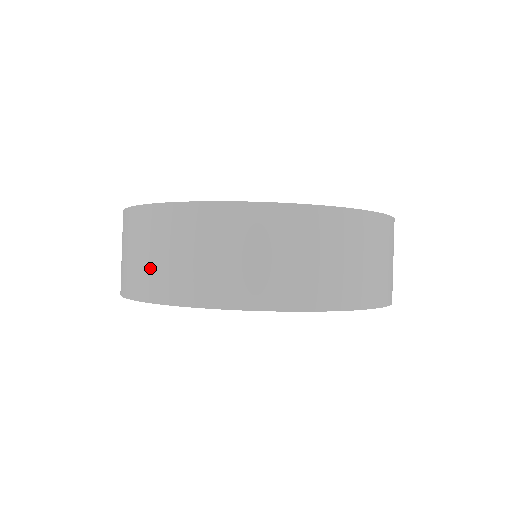
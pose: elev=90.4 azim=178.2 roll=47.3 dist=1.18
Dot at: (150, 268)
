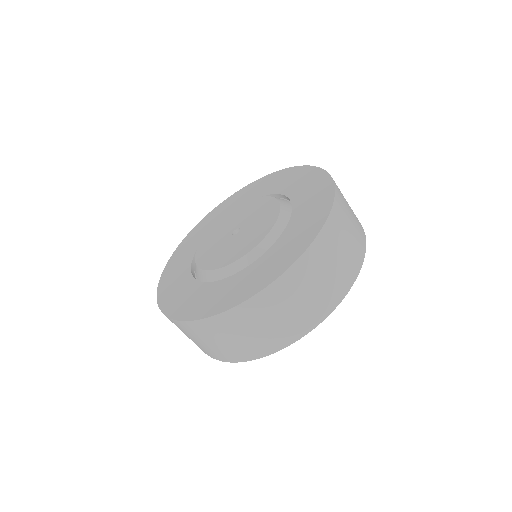
Dot at: occluded
